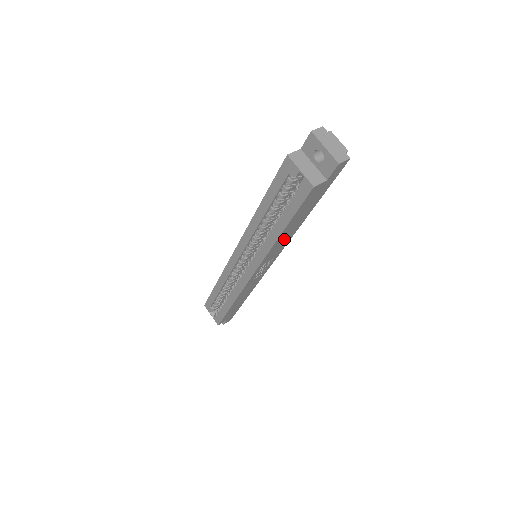
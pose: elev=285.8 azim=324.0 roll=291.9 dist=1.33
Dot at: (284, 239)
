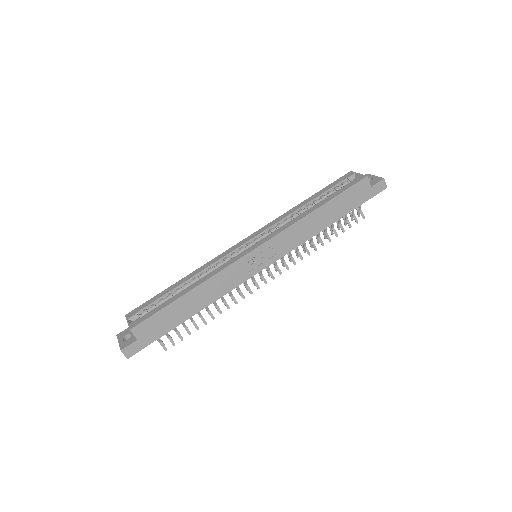
Dot at: (308, 228)
